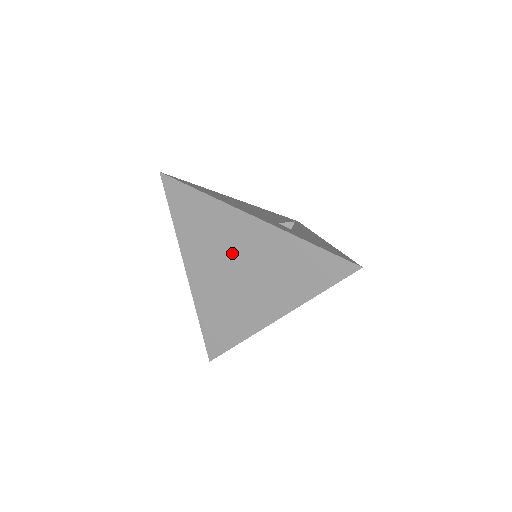
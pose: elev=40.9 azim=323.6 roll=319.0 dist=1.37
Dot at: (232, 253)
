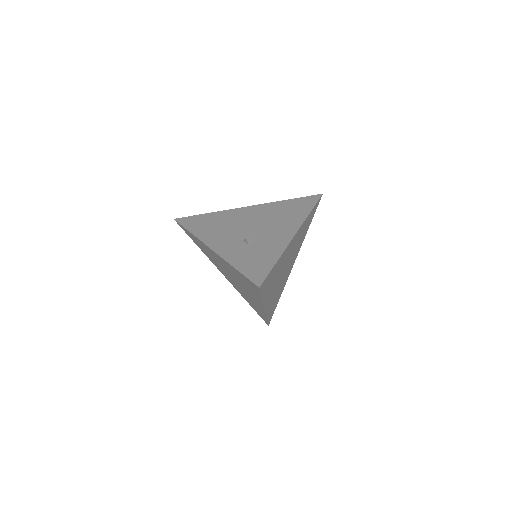
Dot at: (223, 267)
